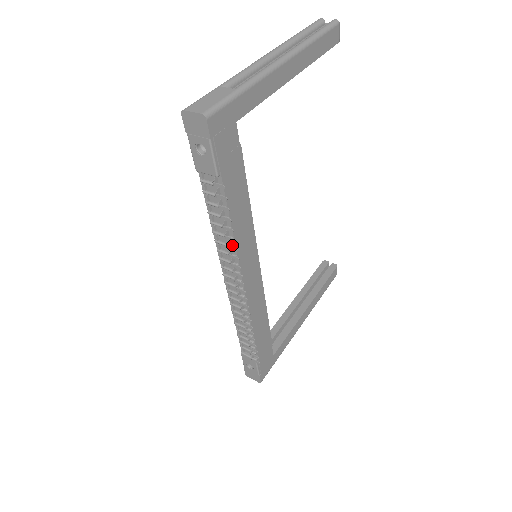
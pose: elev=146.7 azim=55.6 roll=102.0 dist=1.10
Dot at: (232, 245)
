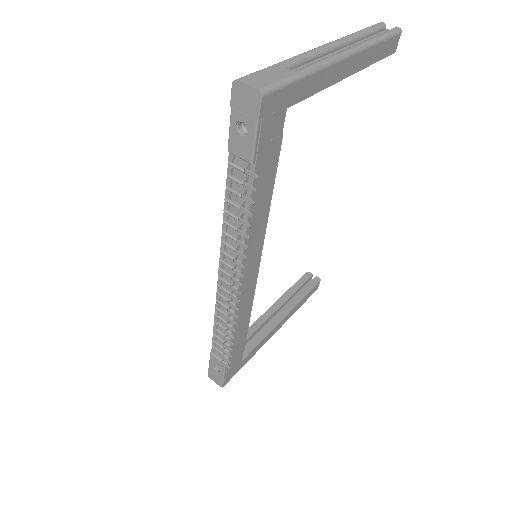
Dot at: (241, 241)
